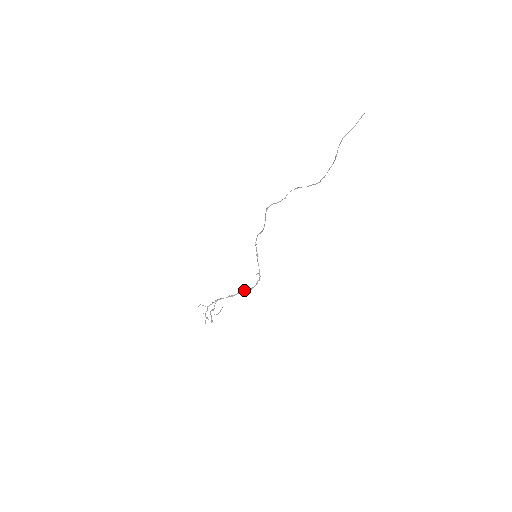
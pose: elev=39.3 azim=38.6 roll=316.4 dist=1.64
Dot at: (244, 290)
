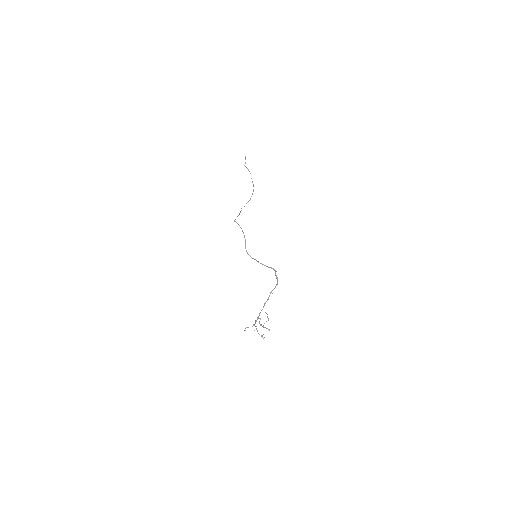
Dot at: (272, 290)
